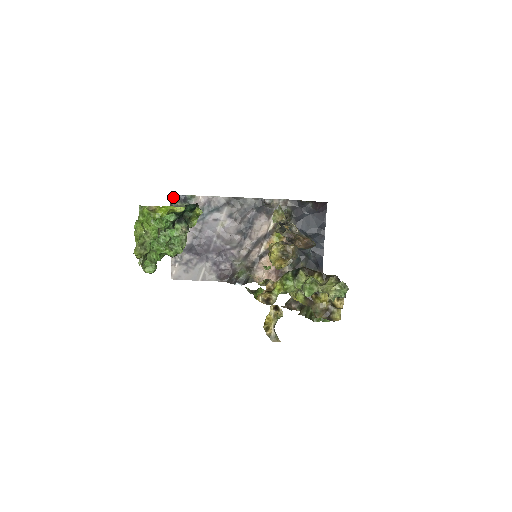
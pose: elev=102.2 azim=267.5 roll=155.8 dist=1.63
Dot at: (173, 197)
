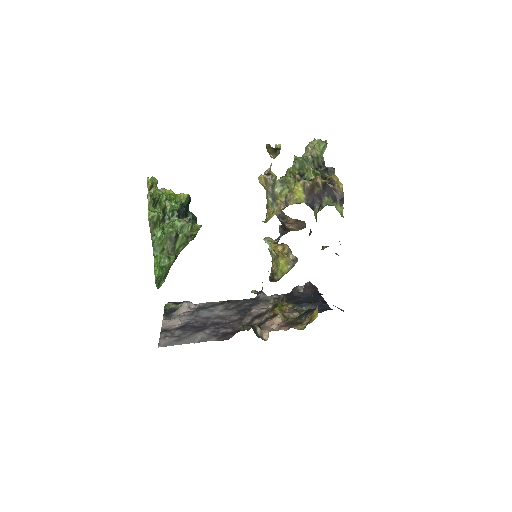
Dot at: (168, 303)
